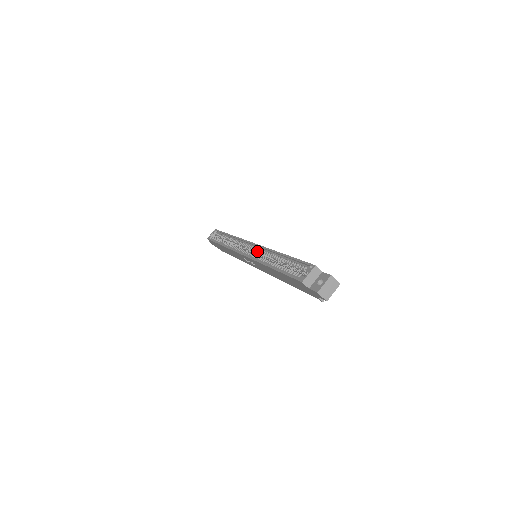
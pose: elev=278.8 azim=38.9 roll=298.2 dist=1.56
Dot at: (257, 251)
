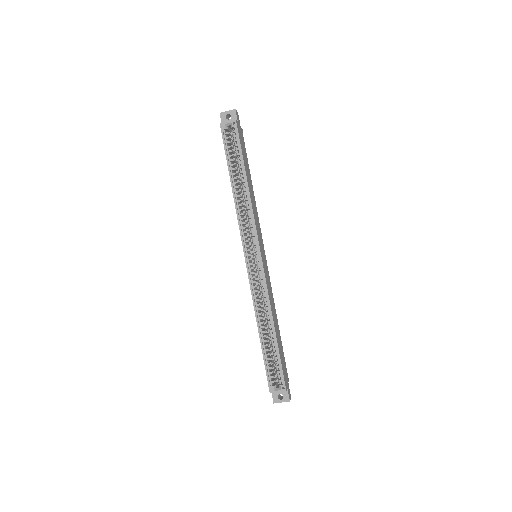
Dot at: (259, 277)
